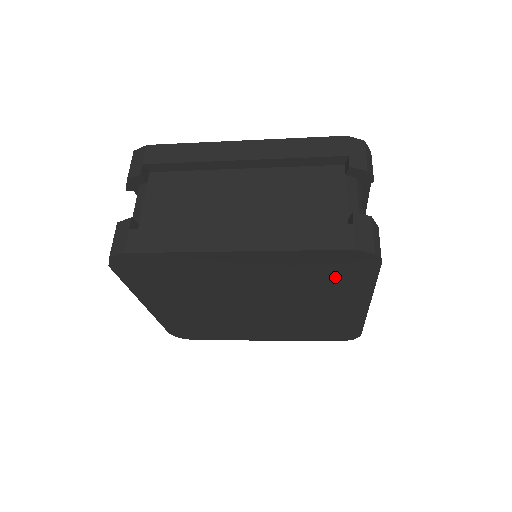
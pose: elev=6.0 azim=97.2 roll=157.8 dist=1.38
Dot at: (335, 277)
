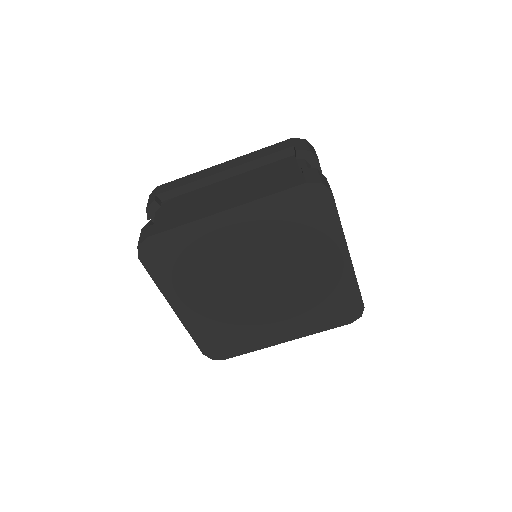
Dot at: (307, 223)
